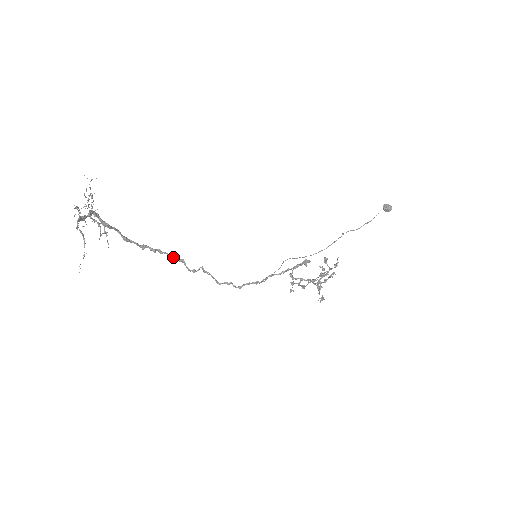
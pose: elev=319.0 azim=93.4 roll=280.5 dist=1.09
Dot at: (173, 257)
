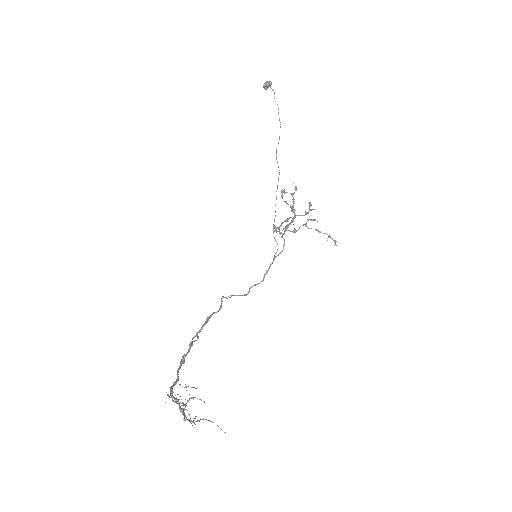
Dot at: (207, 322)
